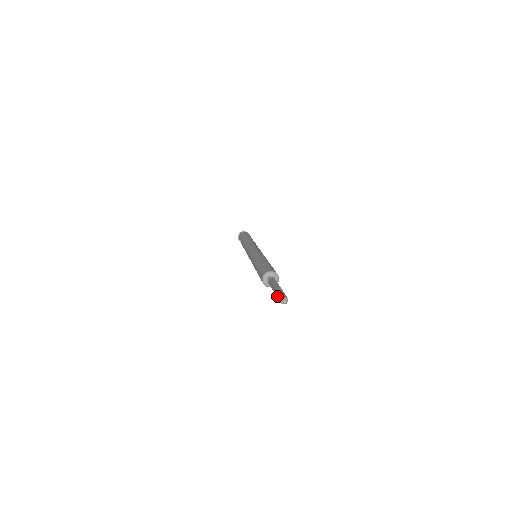
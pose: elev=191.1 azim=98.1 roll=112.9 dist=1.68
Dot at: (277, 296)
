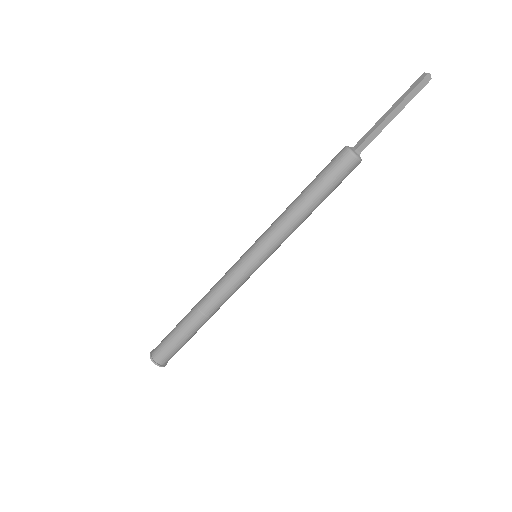
Dot at: (406, 94)
